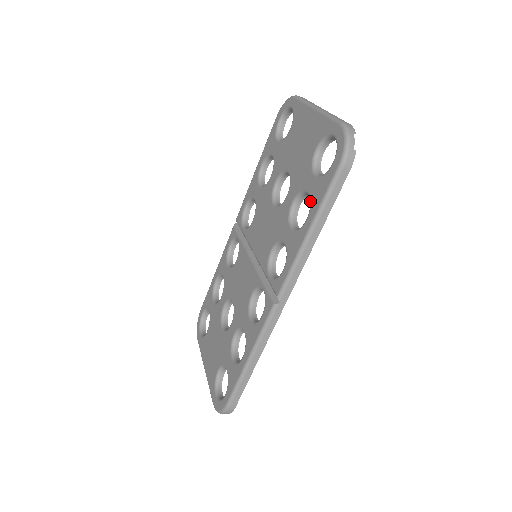
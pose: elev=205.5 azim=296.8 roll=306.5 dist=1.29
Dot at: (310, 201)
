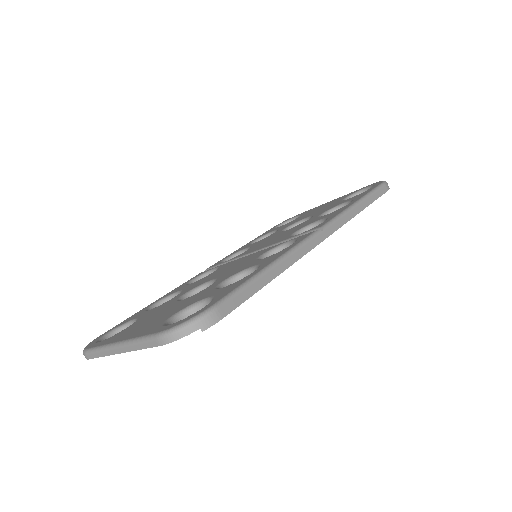
Dot at: (351, 200)
